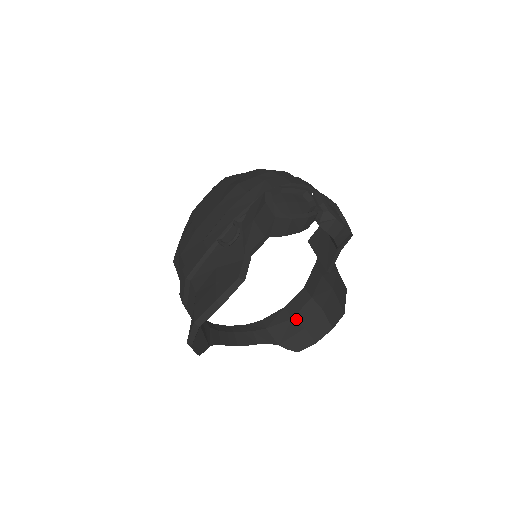
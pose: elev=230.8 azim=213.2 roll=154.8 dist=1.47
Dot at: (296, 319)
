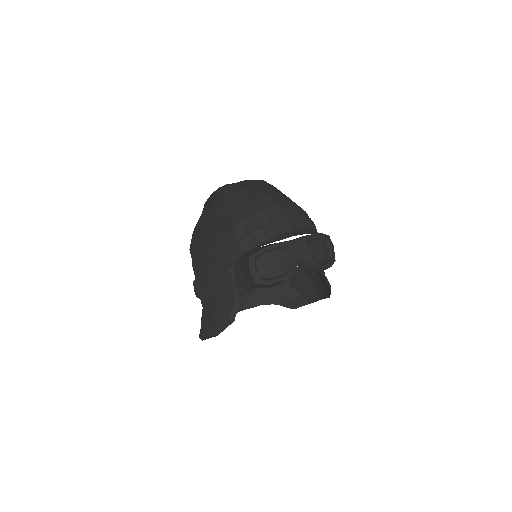
Dot at: (294, 287)
